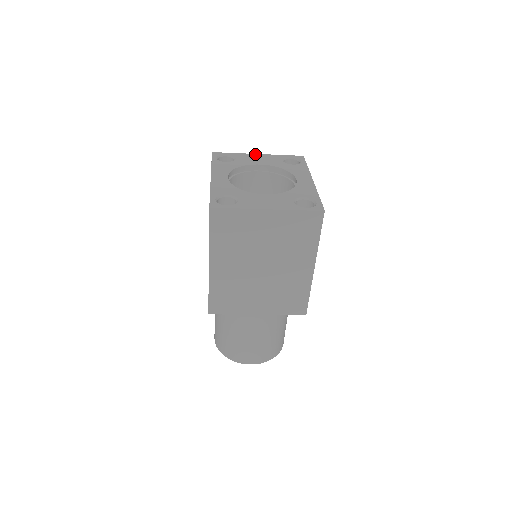
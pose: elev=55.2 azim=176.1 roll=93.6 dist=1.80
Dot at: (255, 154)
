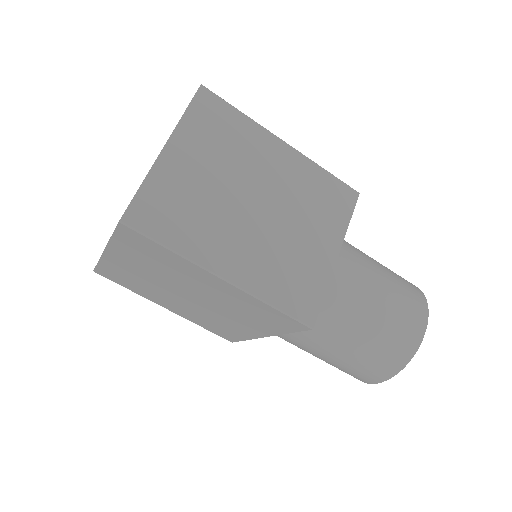
Dot at: occluded
